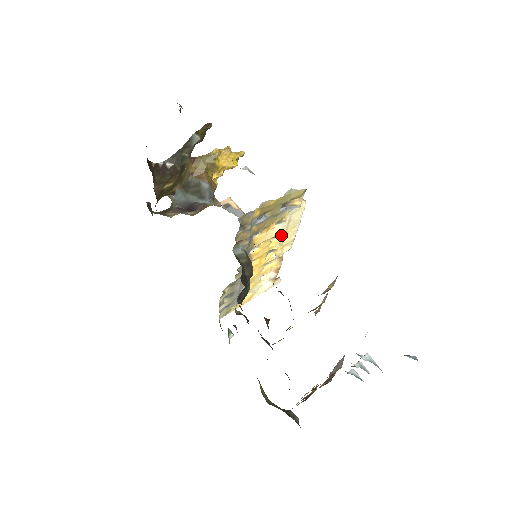
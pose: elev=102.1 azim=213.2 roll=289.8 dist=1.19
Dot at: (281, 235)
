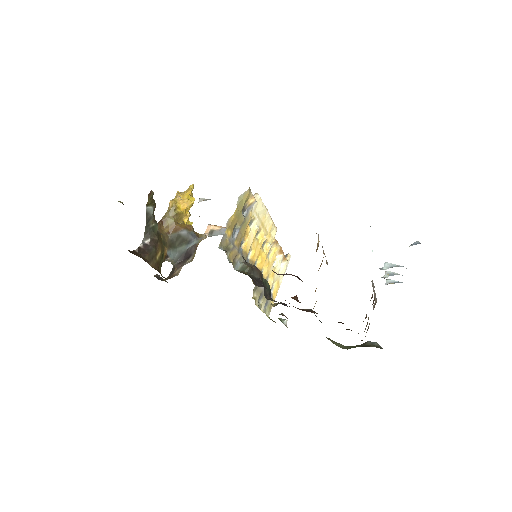
Dot at: (261, 229)
